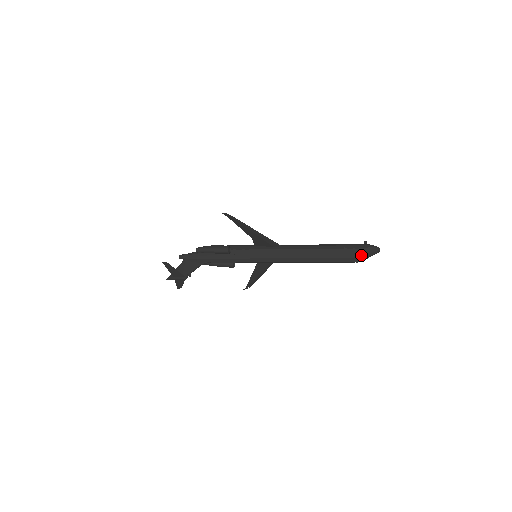
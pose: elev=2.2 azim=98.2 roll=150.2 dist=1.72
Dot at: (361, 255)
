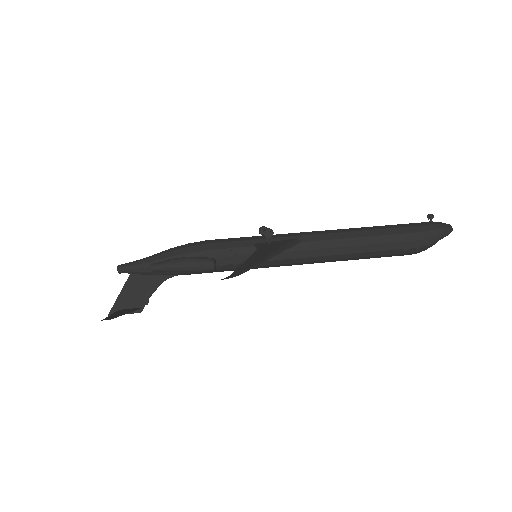
Dot at: (427, 247)
